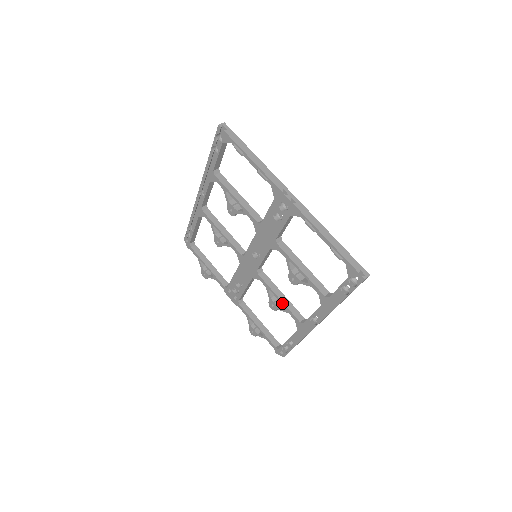
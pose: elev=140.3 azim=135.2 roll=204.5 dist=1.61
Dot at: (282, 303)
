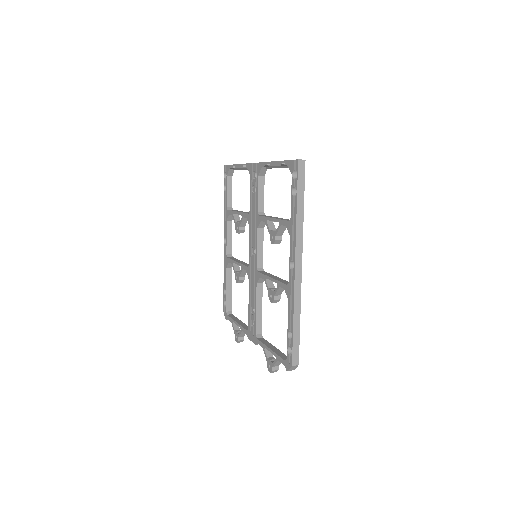
Dot at: (274, 281)
